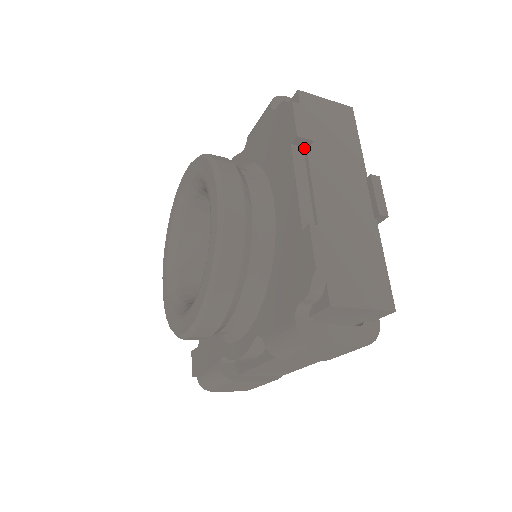
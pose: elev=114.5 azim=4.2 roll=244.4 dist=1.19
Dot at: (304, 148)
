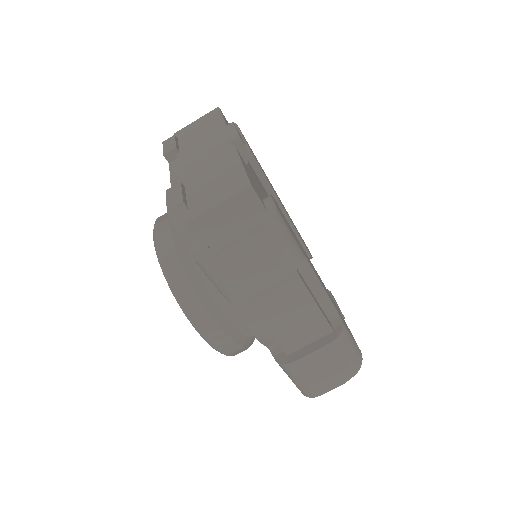
Dot at: occluded
